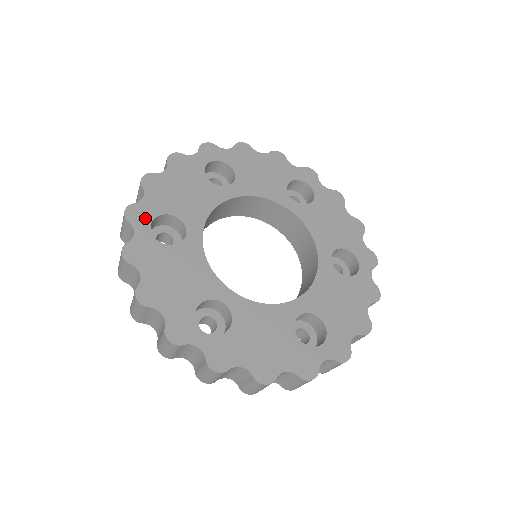
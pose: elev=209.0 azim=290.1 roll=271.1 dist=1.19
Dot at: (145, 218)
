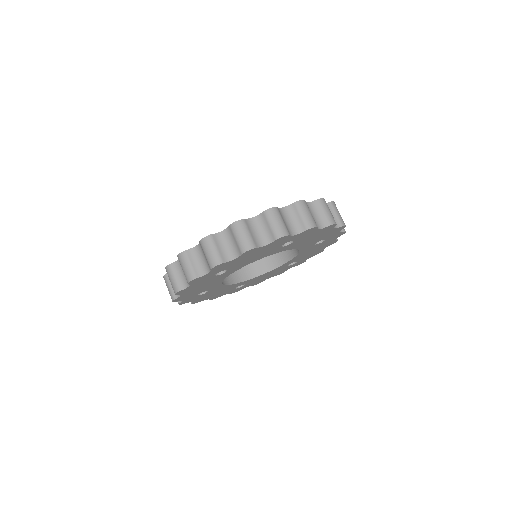
Dot at: occluded
